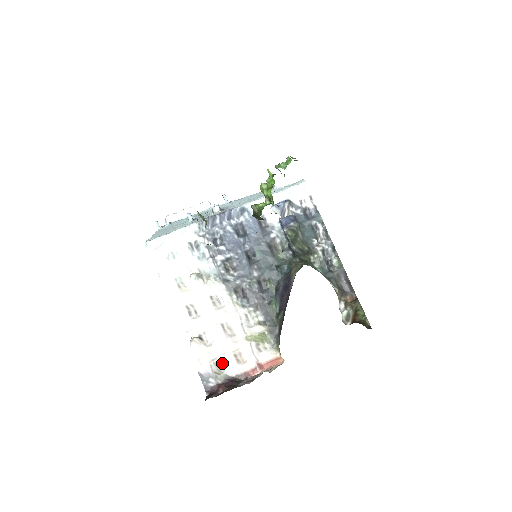
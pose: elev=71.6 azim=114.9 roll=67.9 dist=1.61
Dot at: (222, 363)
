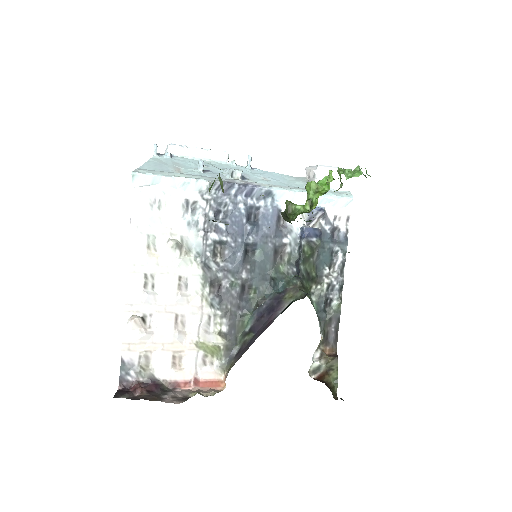
Dot at: (155, 359)
